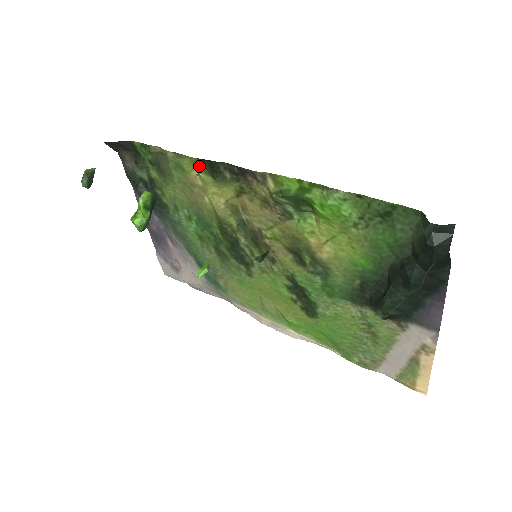
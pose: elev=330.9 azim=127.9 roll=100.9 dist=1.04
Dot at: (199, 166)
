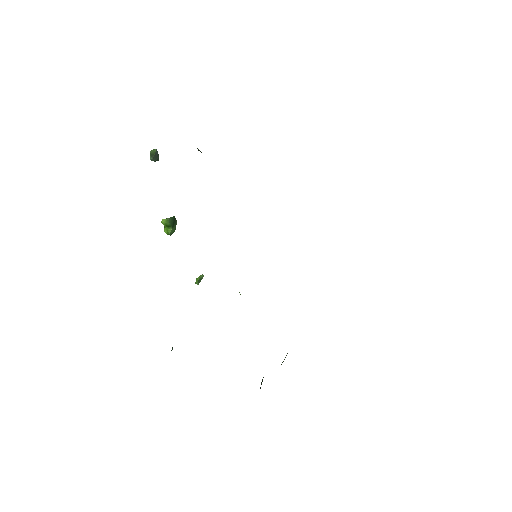
Dot at: occluded
